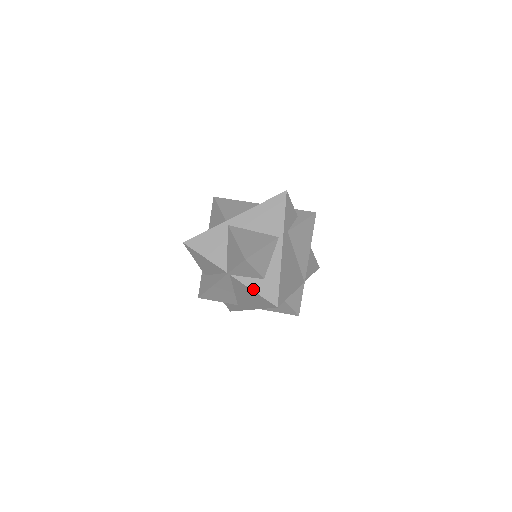
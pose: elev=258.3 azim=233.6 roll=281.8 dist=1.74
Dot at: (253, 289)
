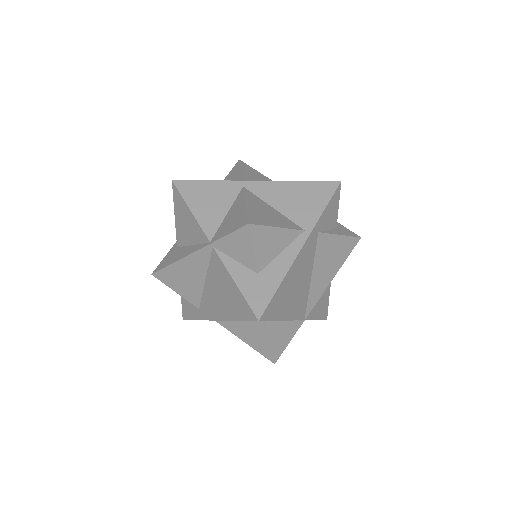
Dot at: (236, 280)
